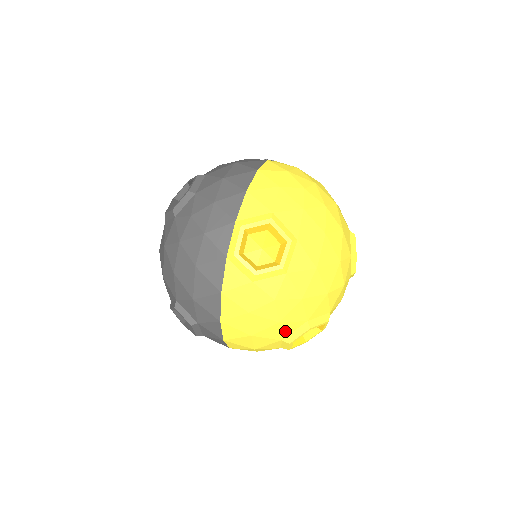
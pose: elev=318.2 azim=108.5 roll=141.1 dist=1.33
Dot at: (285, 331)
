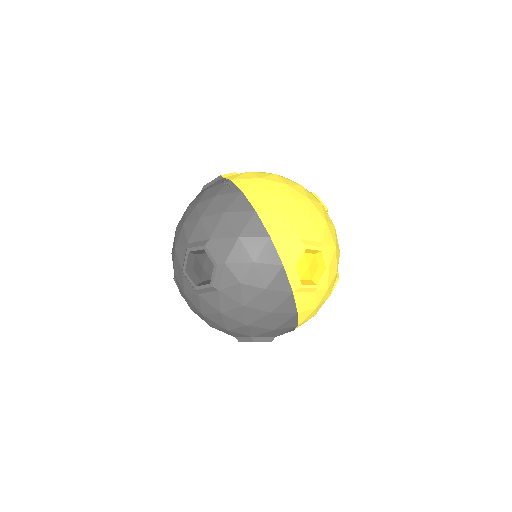
Dot at: occluded
